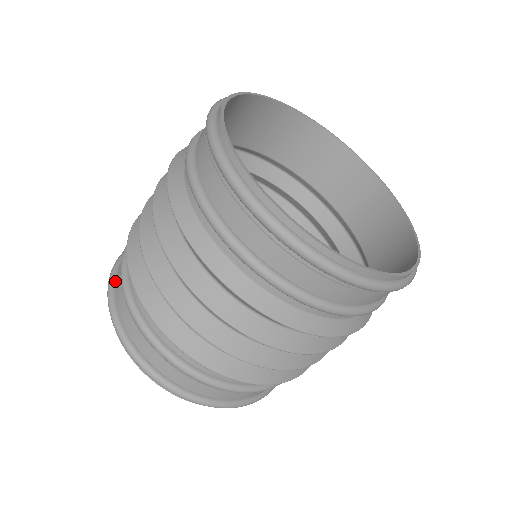
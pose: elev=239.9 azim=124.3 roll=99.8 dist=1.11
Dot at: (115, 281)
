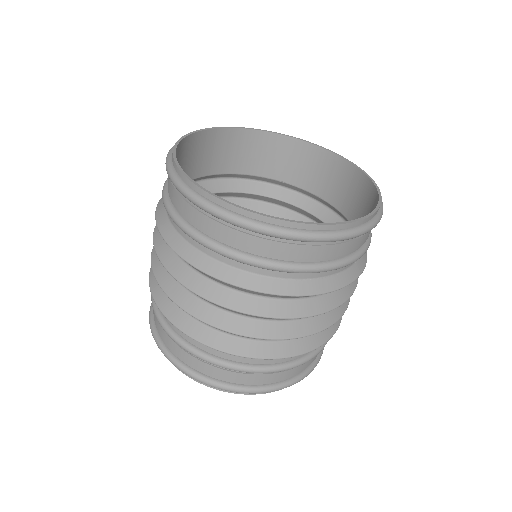
Dot at: occluded
